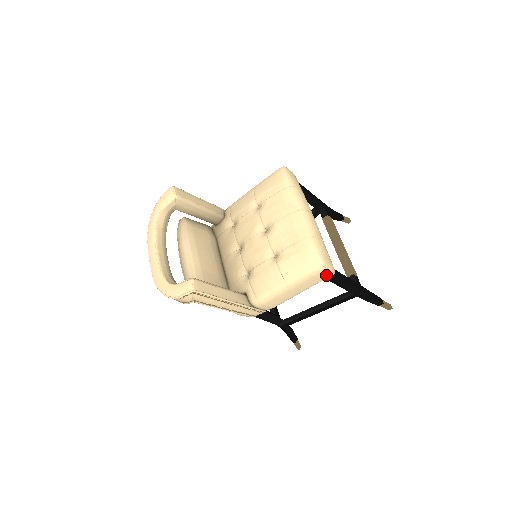
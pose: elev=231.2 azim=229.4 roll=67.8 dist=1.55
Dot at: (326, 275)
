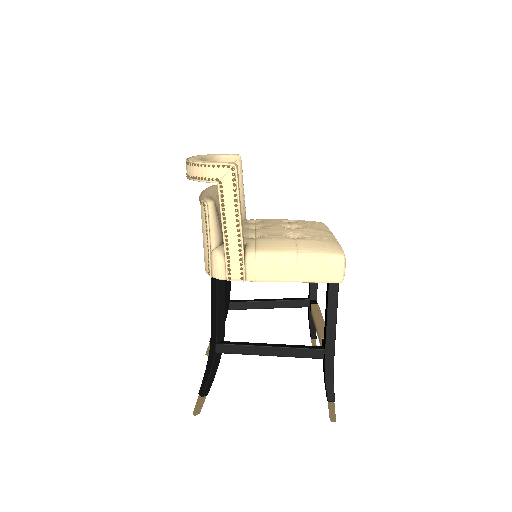
Dot at: (336, 274)
